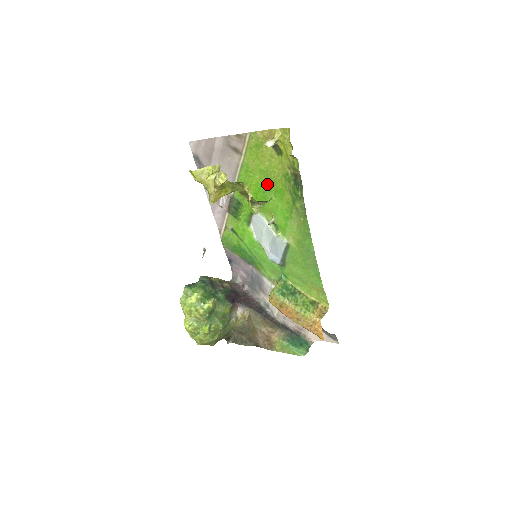
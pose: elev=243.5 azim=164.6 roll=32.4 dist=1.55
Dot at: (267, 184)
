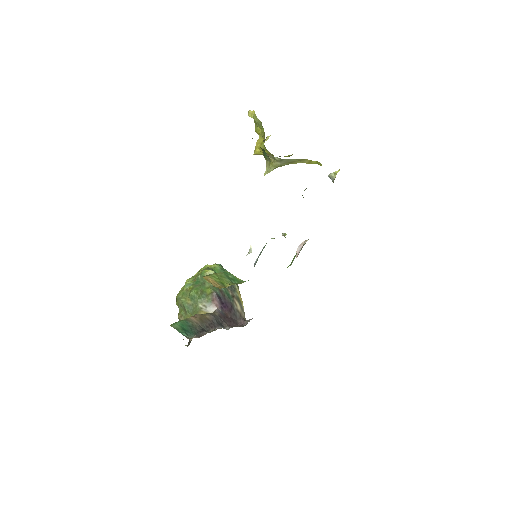
Dot at: occluded
